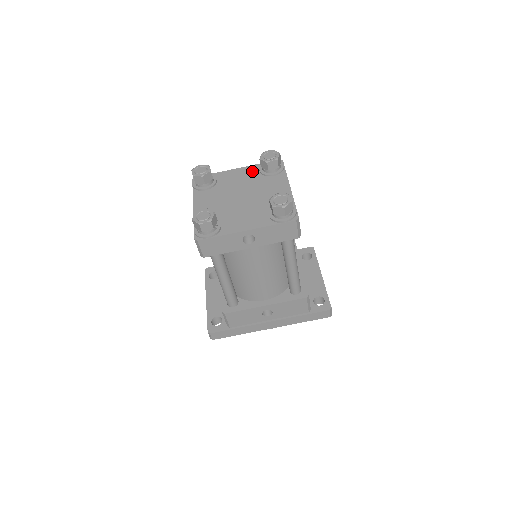
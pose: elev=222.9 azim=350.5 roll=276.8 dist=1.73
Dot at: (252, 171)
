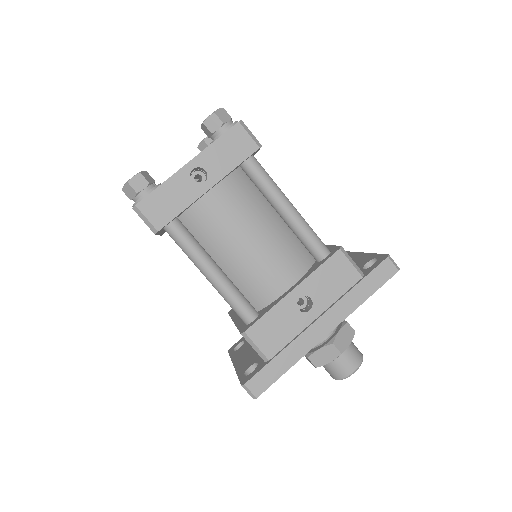
Dot at: occluded
